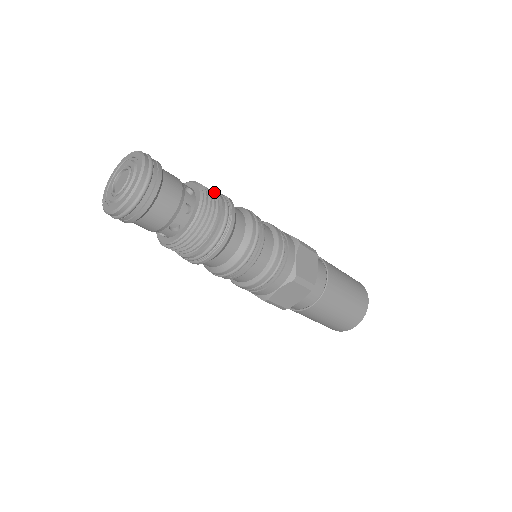
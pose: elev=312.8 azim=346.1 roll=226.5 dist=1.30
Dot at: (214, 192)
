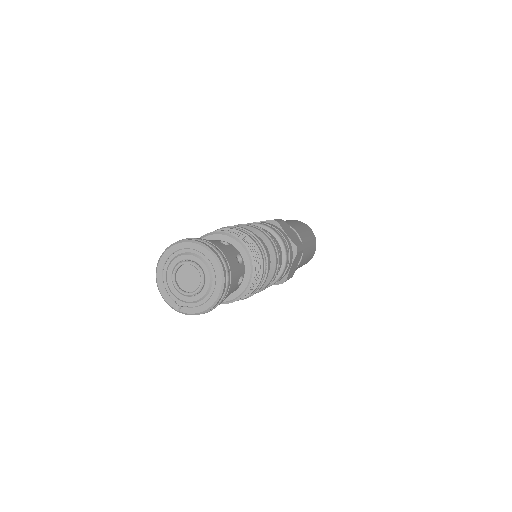
Dot at: occluded
